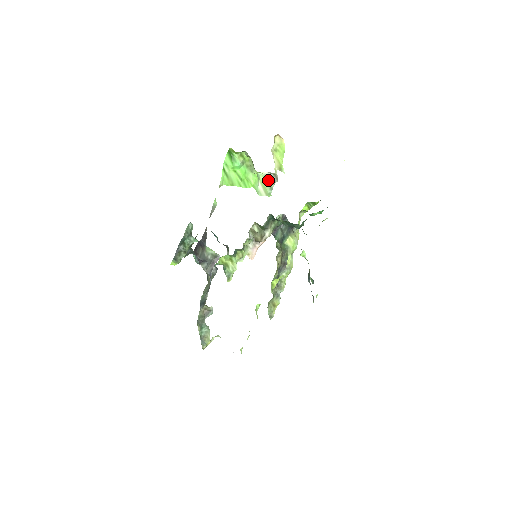
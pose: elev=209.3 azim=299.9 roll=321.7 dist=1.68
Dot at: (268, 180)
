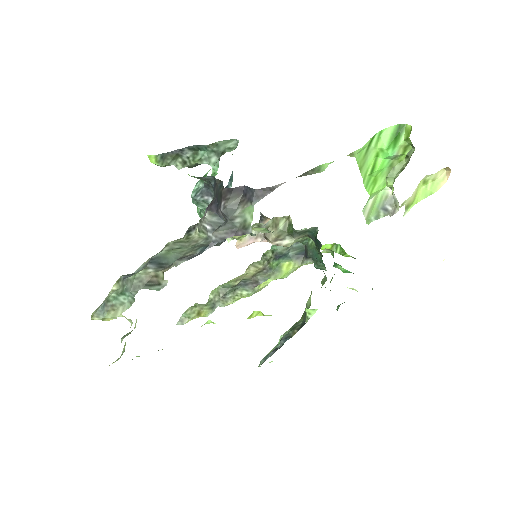
Dot at: (384, 203)
